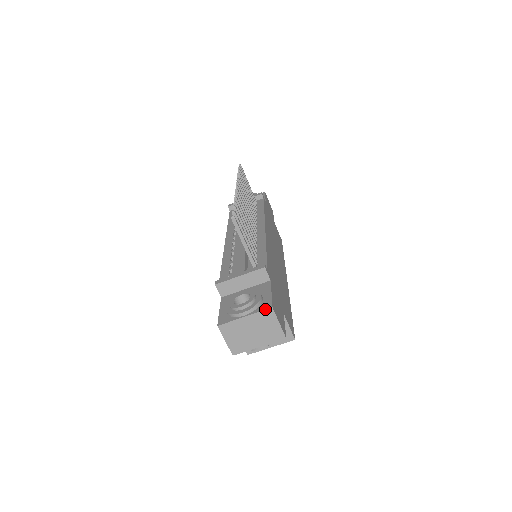
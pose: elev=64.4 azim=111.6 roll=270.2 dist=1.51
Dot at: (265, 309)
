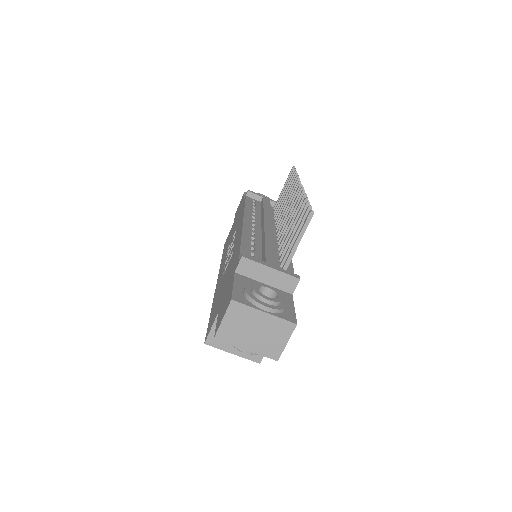
Dot at: (289, 320)
